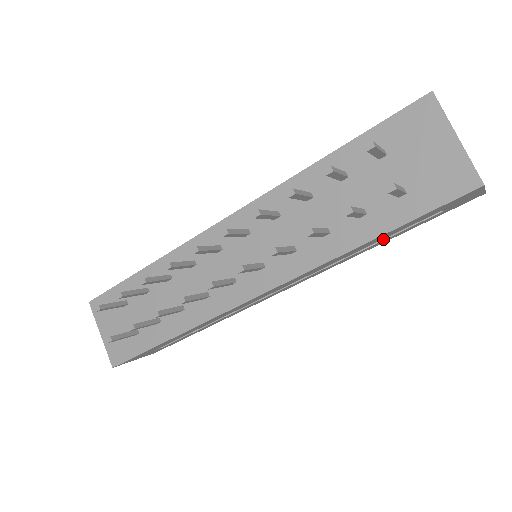
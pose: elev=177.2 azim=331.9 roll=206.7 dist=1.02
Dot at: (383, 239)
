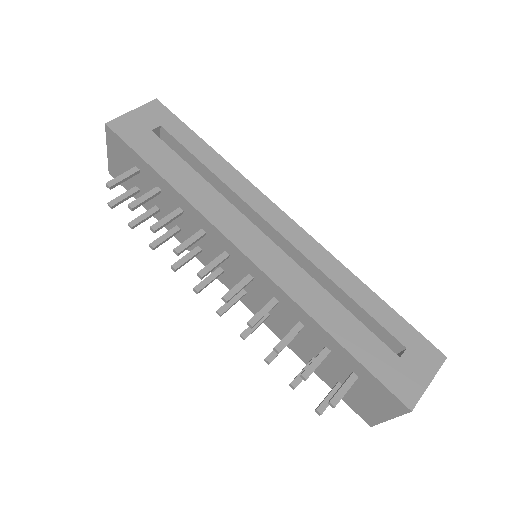
Dot at: occluded
